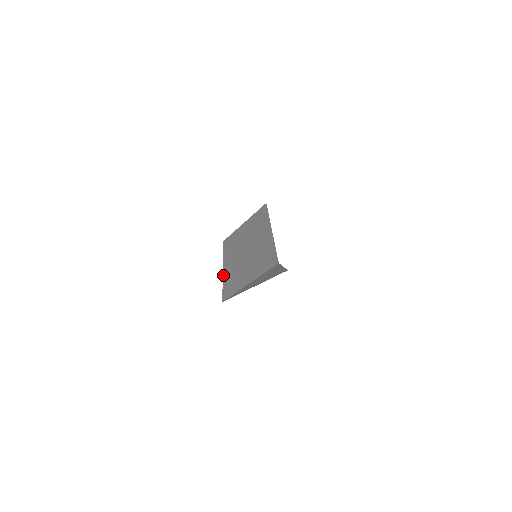
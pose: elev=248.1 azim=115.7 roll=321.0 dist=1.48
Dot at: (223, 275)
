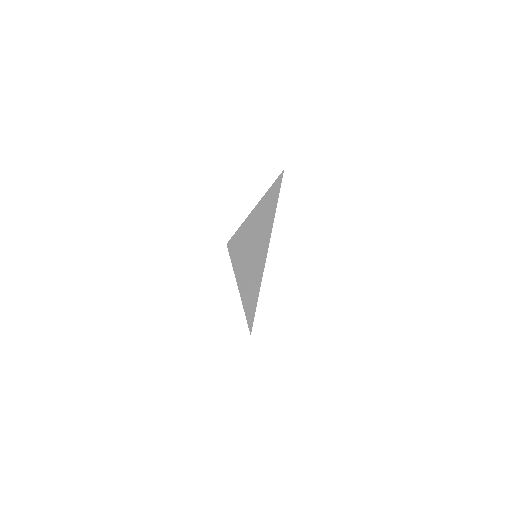
Dot at: occluded
